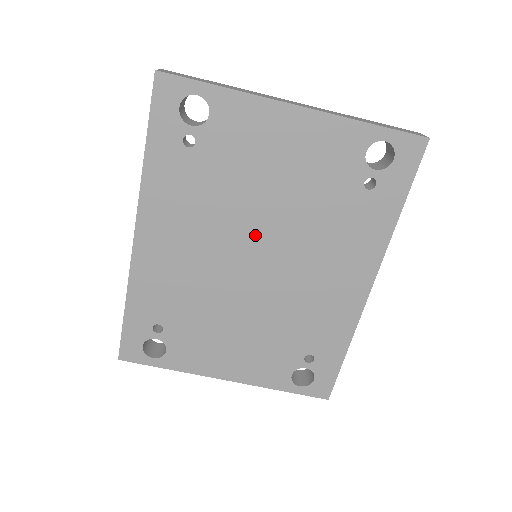
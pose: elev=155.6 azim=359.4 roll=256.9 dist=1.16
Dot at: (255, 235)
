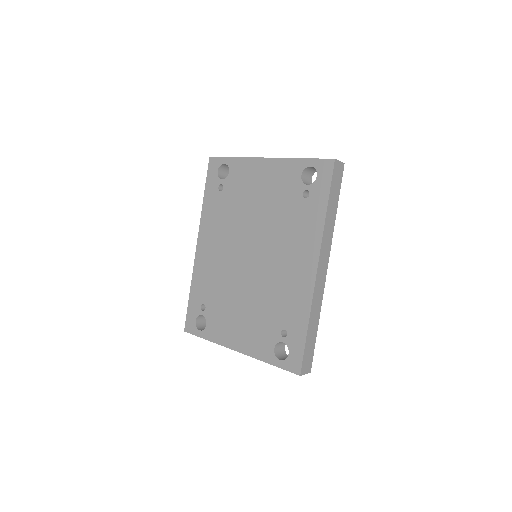
Dot at: (250, 237)
